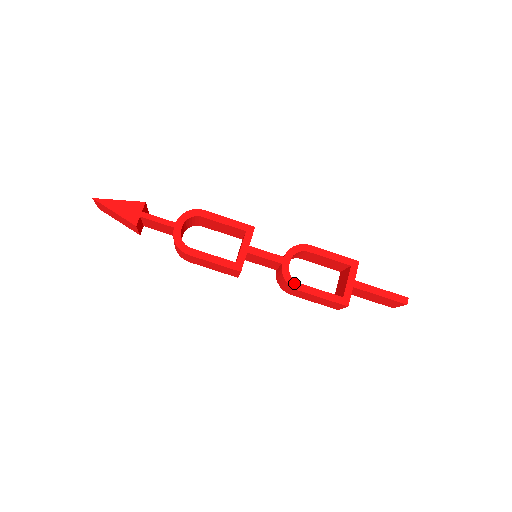
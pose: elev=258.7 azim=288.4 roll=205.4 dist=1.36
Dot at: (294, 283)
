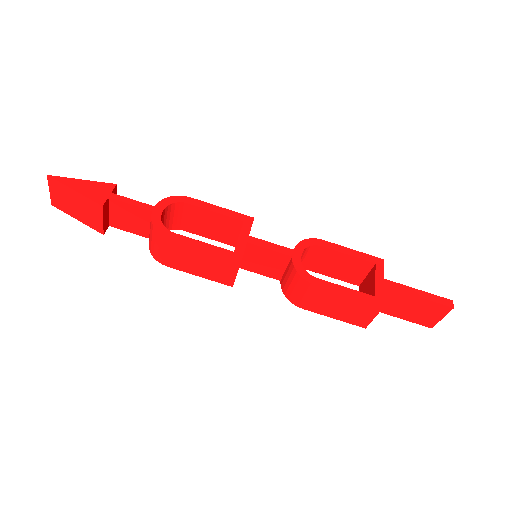
Dot at: (311, 278)
